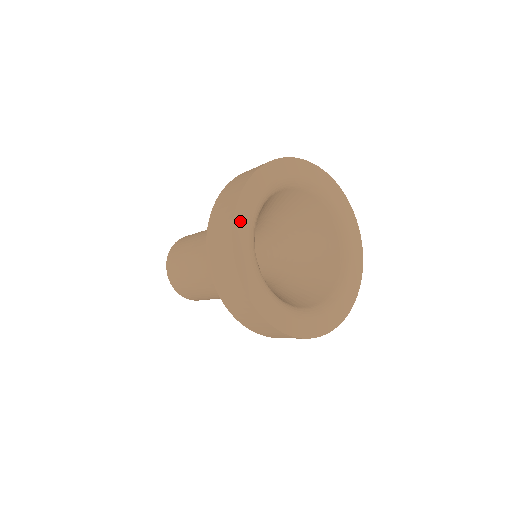
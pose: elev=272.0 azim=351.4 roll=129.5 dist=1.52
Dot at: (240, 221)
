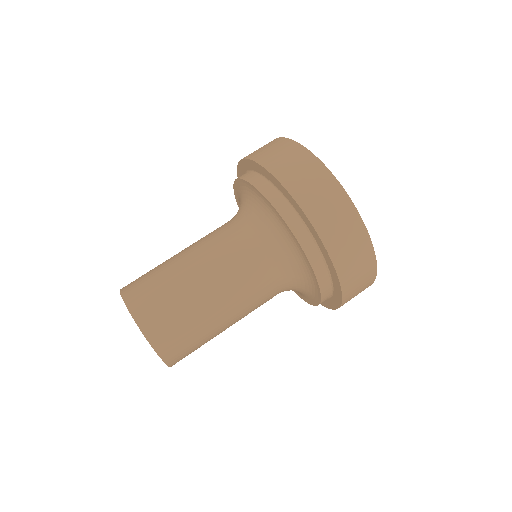
Dot at: occluded
